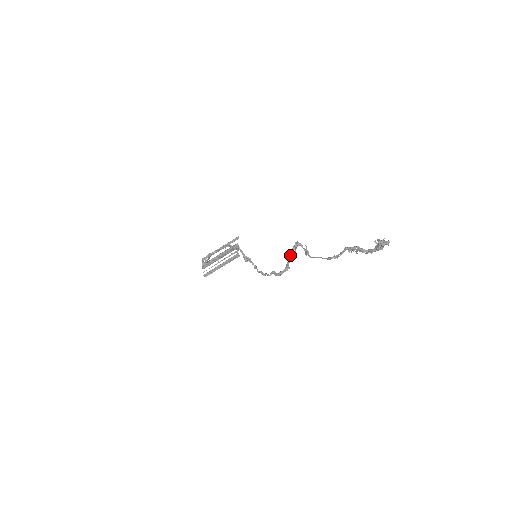
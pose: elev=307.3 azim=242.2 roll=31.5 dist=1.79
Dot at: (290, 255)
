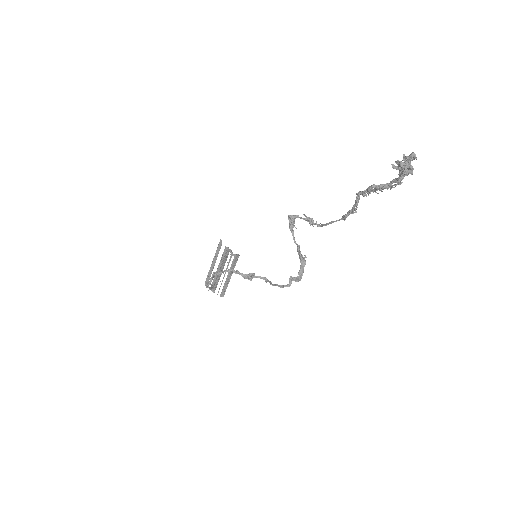
Dot at: (294, 240)
